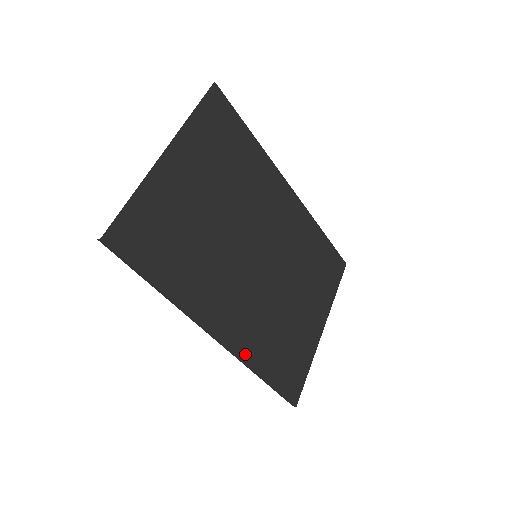
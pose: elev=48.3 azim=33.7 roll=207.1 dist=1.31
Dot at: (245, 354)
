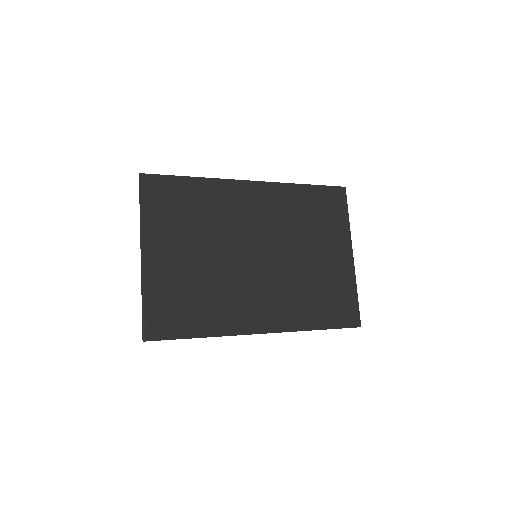
Dot at: (291, 326)
